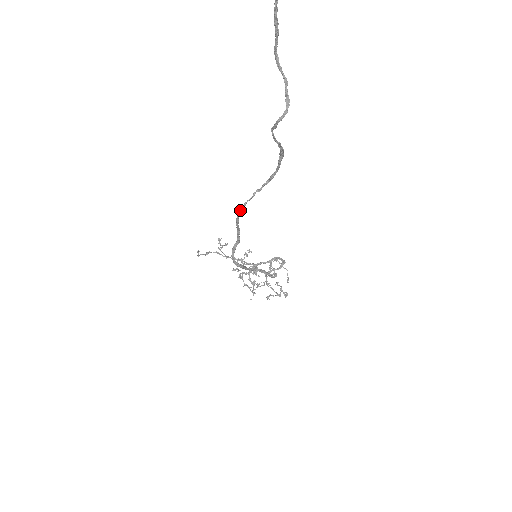
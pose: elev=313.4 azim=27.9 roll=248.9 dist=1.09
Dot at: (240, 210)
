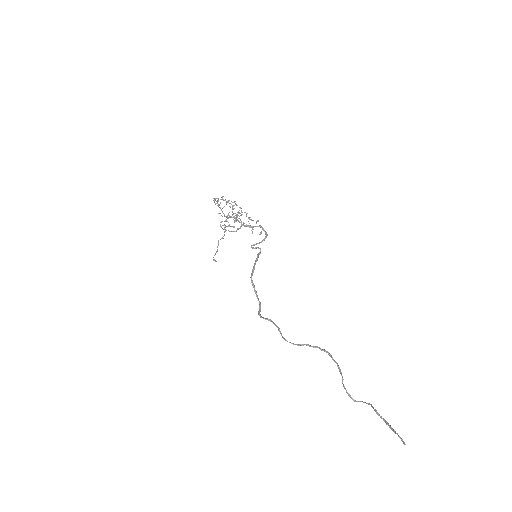
Dot at: (291, 343)
